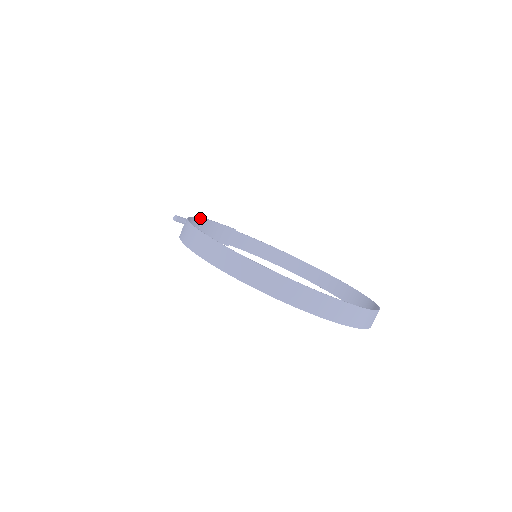
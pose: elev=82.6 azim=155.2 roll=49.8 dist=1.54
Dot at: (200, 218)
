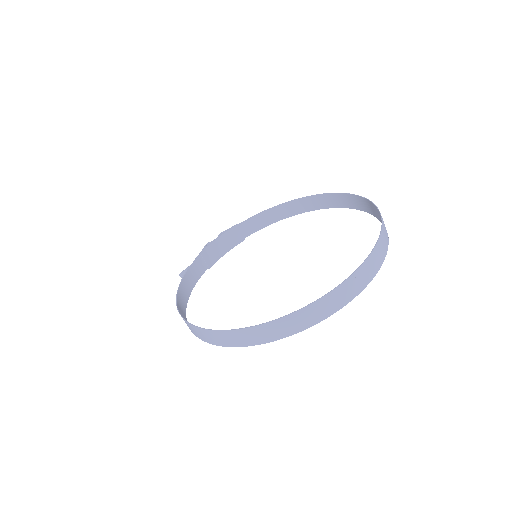
Dot at: (198, 255)
